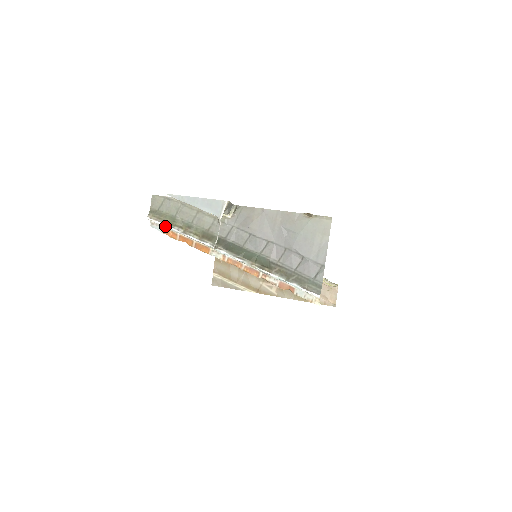
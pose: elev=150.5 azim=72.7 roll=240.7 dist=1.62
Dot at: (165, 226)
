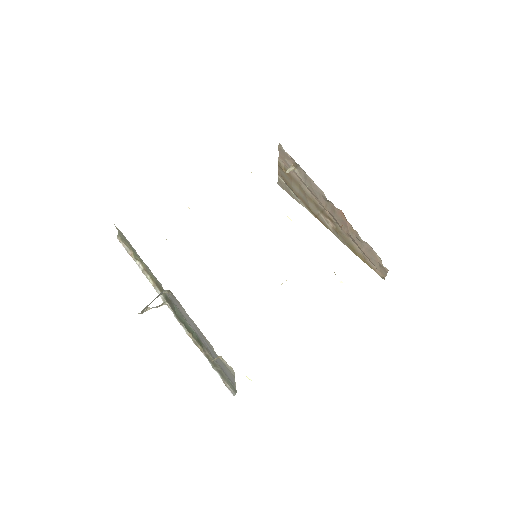
Dot at: (130, 255)
